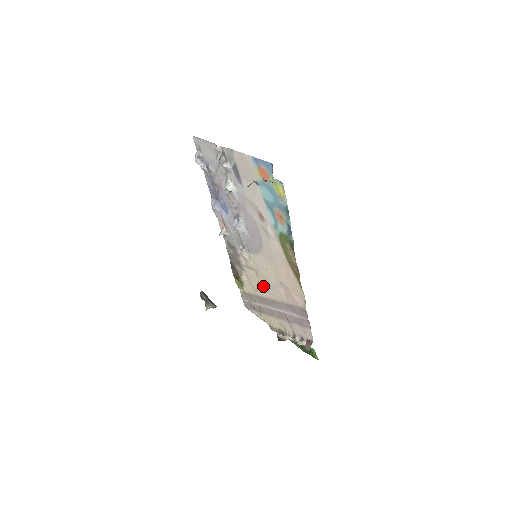
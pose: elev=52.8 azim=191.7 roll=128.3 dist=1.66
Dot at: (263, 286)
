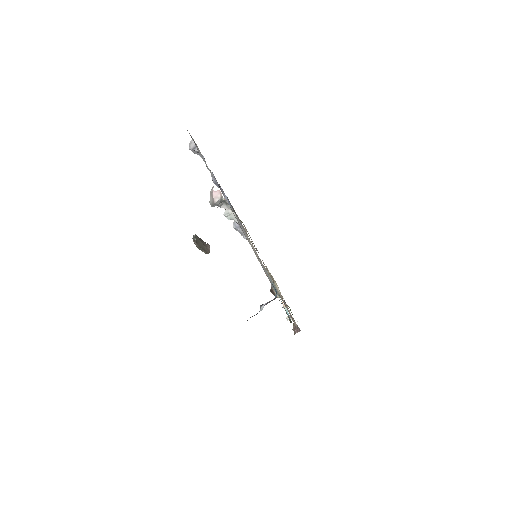
Dot at: occluded
